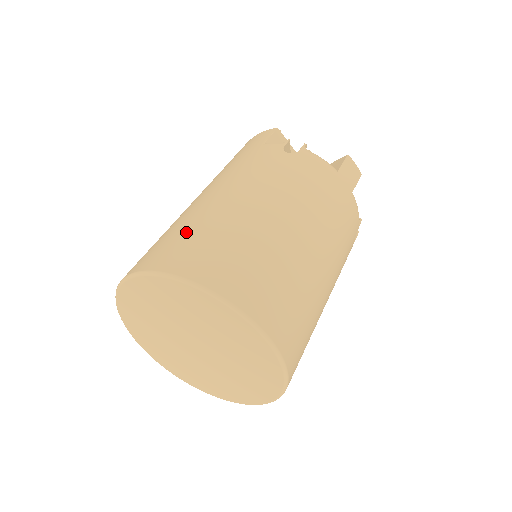
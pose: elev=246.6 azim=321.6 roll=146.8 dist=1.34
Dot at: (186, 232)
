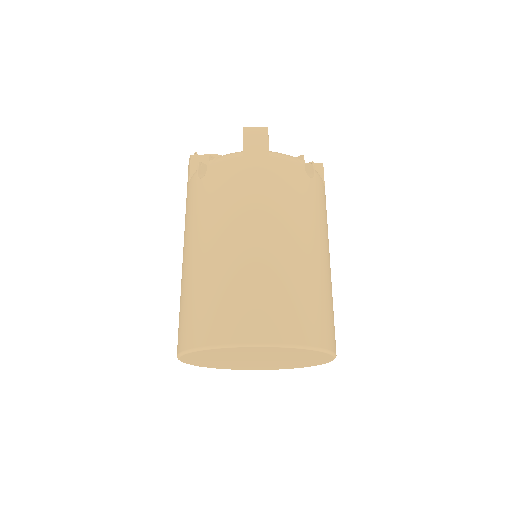
Dot at: (181, 307)
